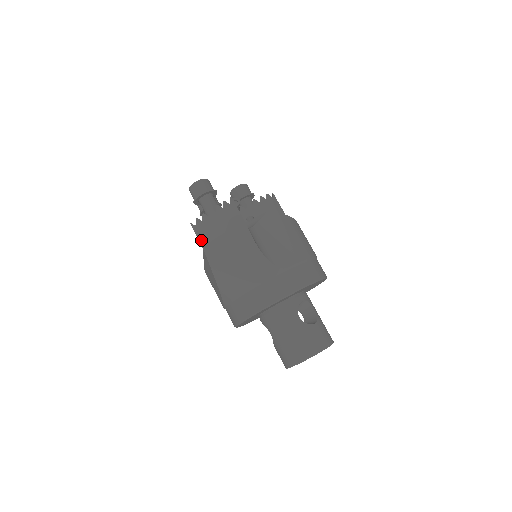
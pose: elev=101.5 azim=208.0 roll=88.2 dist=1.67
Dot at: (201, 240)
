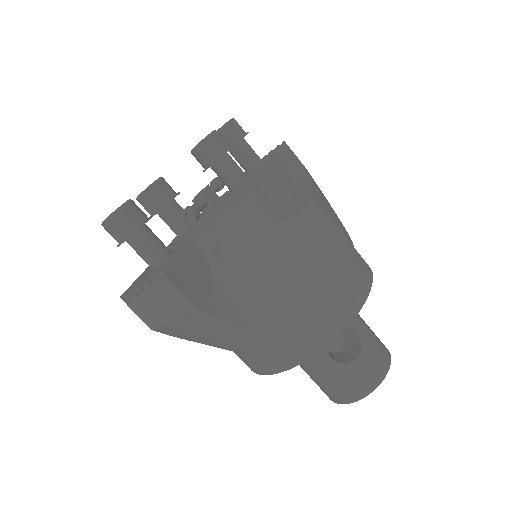
Dot at: (145, 322)
